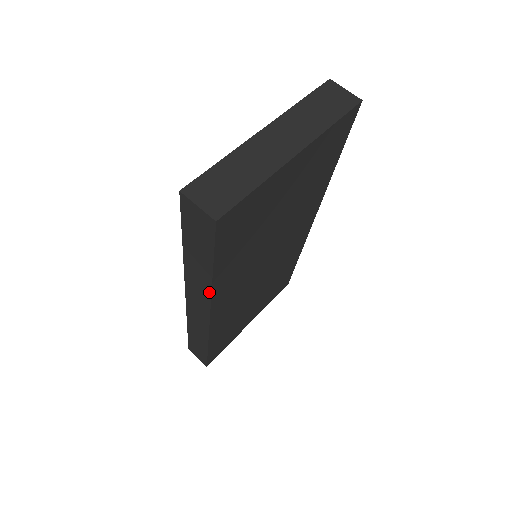
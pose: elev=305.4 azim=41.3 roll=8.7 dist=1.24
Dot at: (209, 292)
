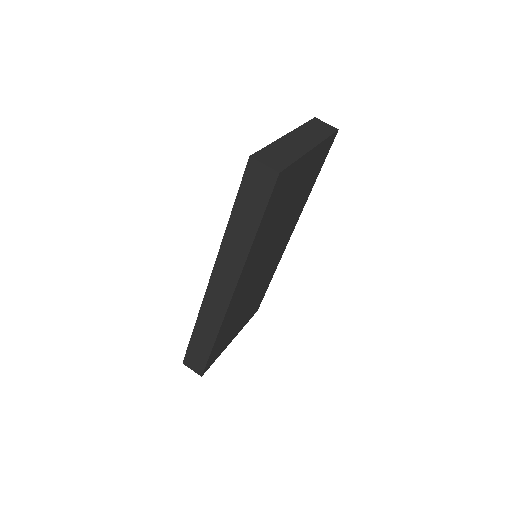
Dot at: (244, 258)
